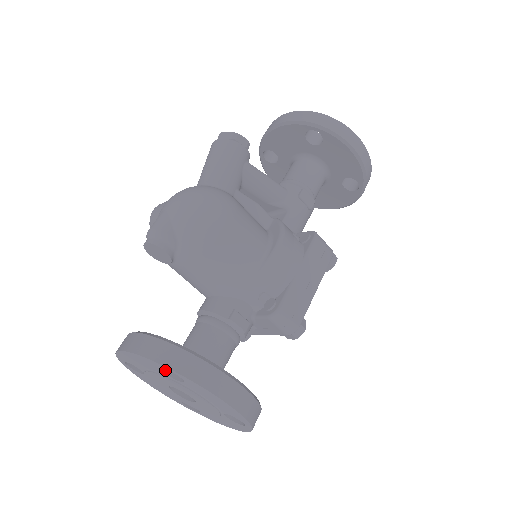
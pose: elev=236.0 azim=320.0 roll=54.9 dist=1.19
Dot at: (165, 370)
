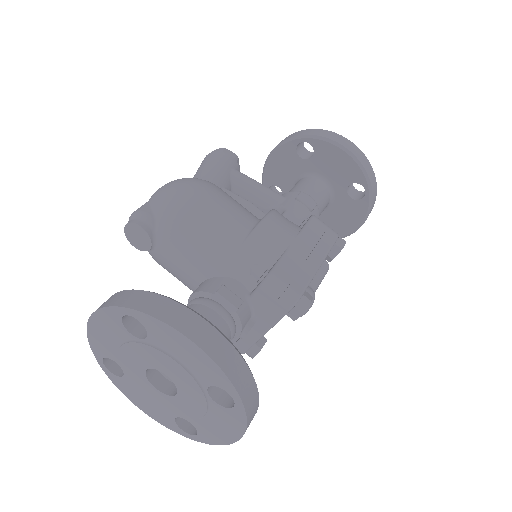
Dot at: (129, 329)
